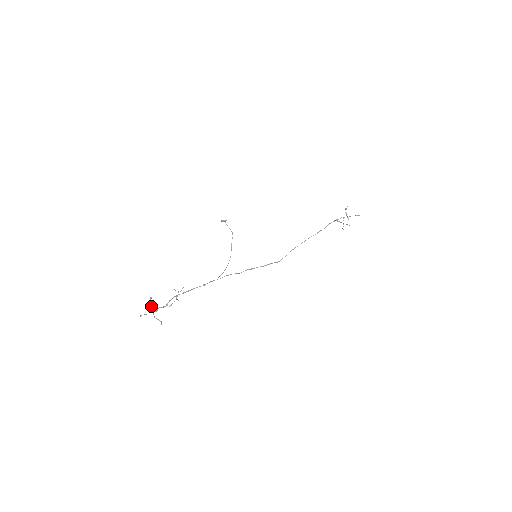
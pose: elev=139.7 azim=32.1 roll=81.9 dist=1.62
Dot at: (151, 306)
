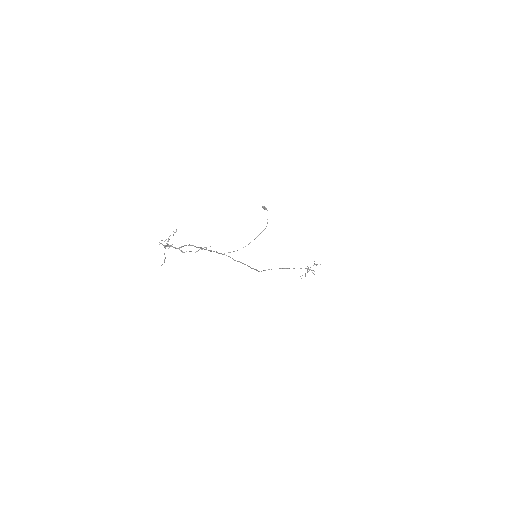
Dot at: (168, 239)
